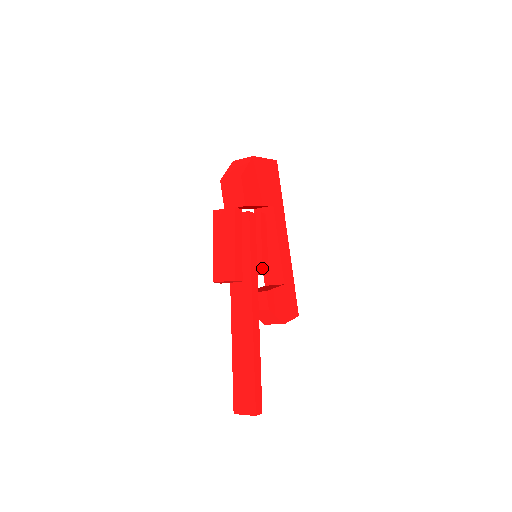
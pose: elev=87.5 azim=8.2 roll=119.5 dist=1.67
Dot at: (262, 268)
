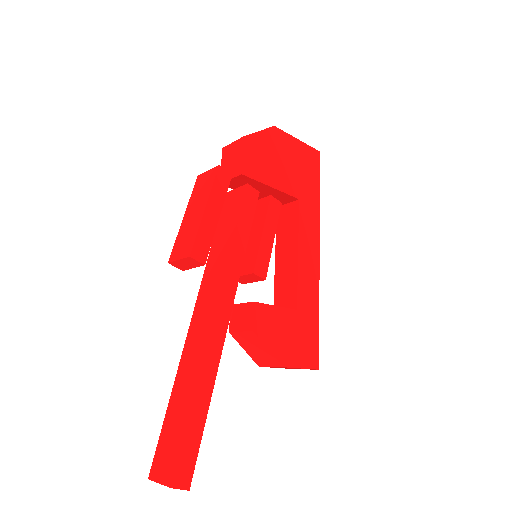
Dot at: (254, 267)
